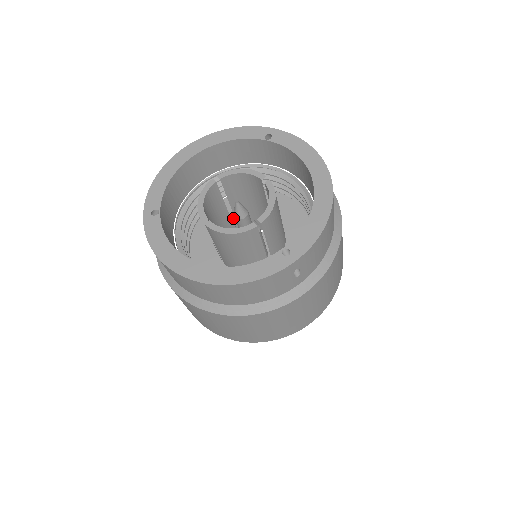
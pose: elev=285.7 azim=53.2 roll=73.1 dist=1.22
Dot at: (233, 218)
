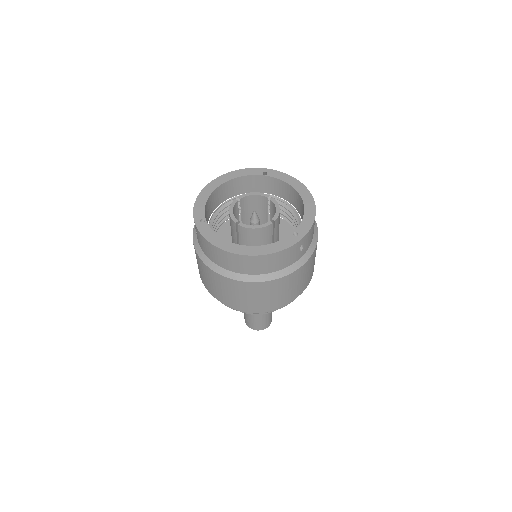
Dot at: occluded
